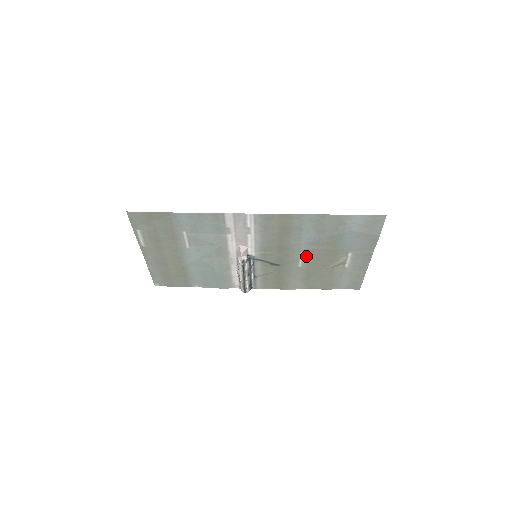
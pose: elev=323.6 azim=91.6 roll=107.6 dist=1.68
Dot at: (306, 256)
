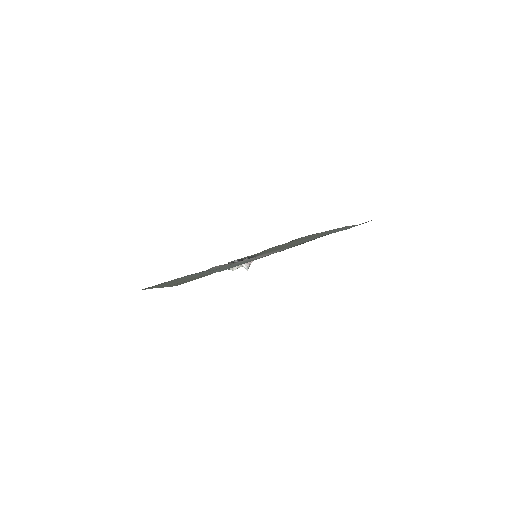
Dot at: (293, 242)
